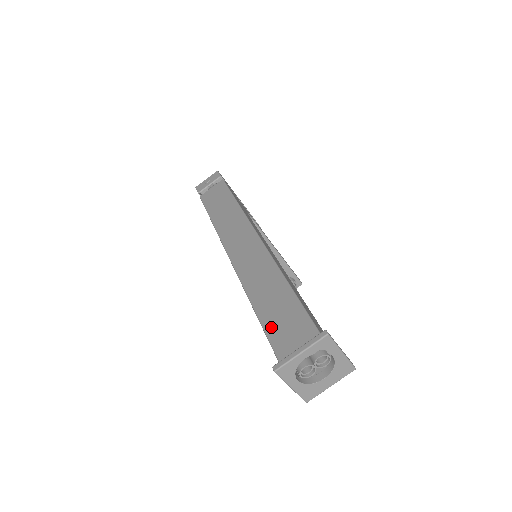
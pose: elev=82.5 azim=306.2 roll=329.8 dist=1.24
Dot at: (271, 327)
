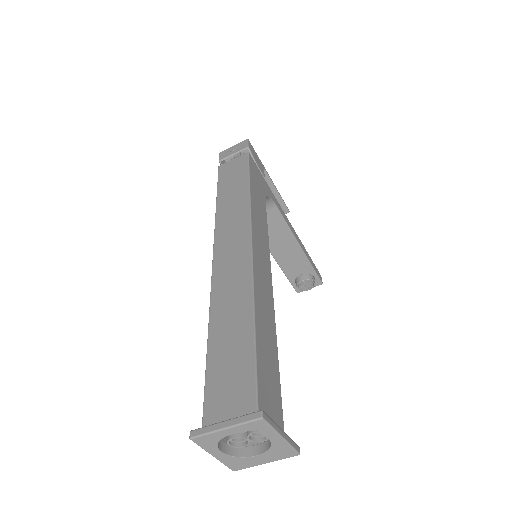
Dot at: (213, 373)
